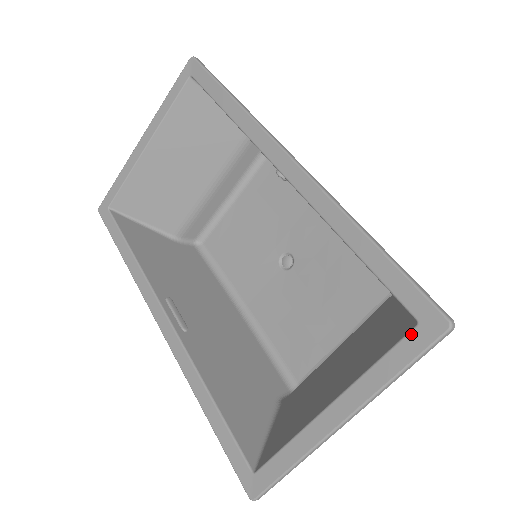
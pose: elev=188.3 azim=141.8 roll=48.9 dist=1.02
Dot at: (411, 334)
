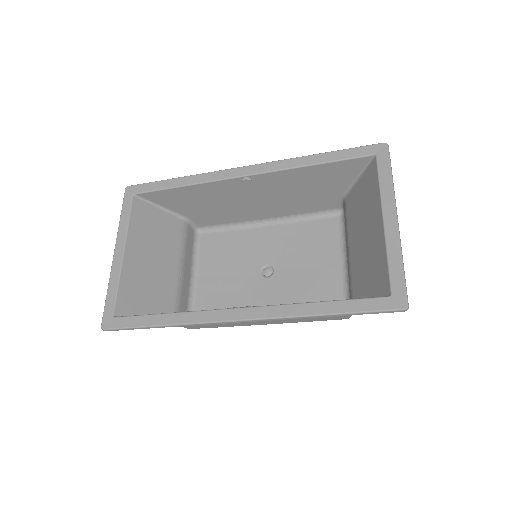
Dot at: (378, 160)
